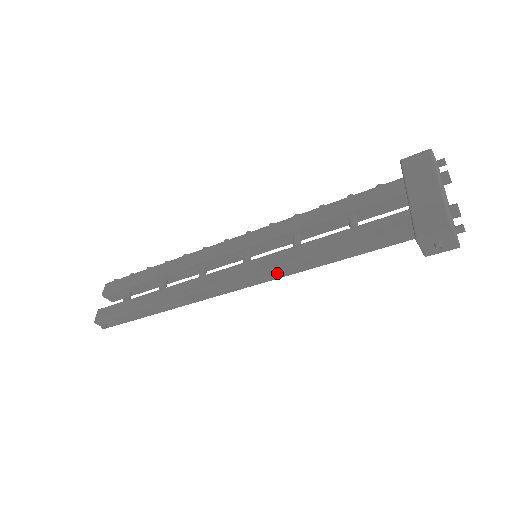
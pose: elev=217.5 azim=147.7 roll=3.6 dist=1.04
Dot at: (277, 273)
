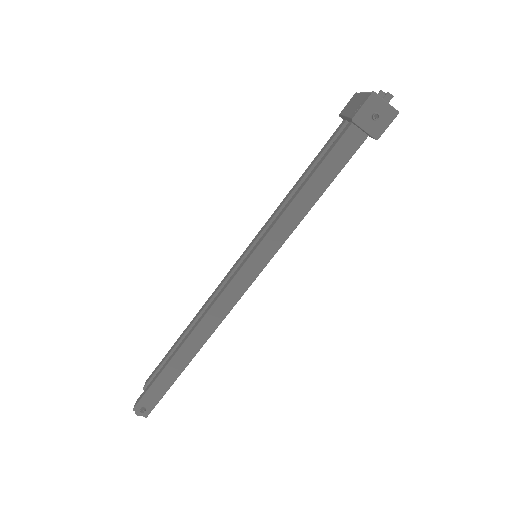
Dot at: (270, 246)
